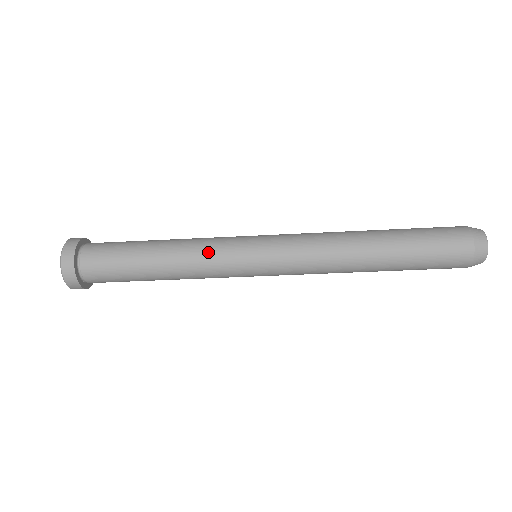
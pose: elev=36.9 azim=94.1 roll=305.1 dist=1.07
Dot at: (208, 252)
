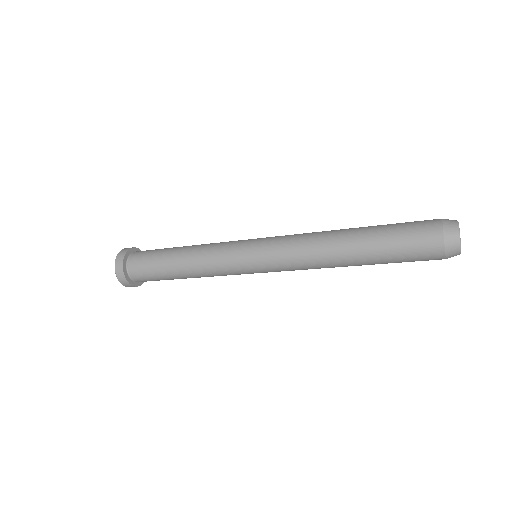
Dot at: (215, 266)
